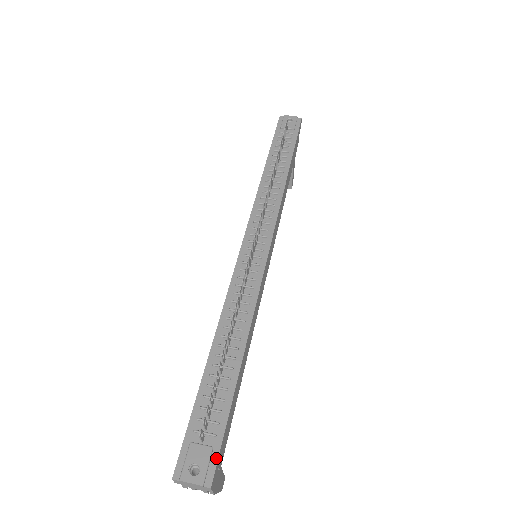
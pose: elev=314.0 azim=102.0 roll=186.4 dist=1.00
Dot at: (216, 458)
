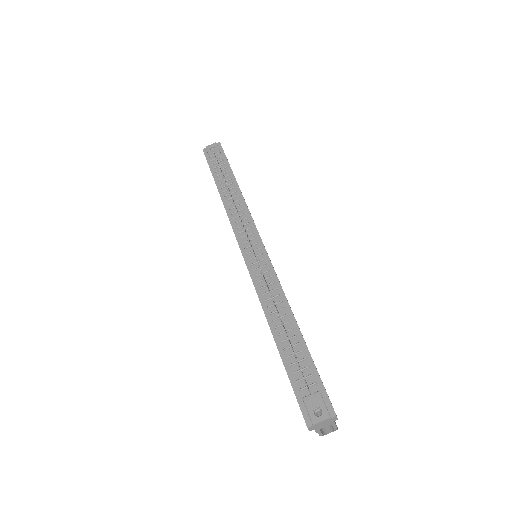
Dot at: (326, 396)
